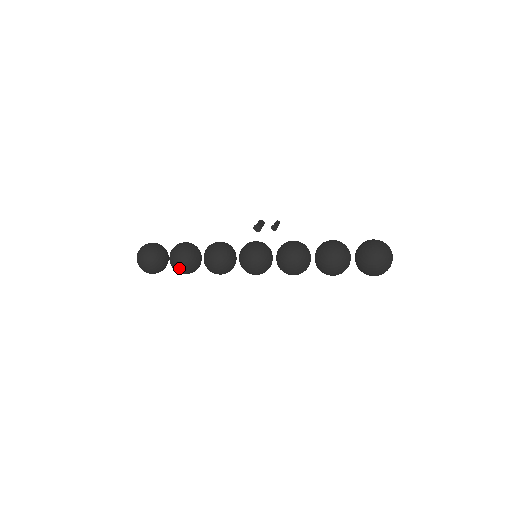
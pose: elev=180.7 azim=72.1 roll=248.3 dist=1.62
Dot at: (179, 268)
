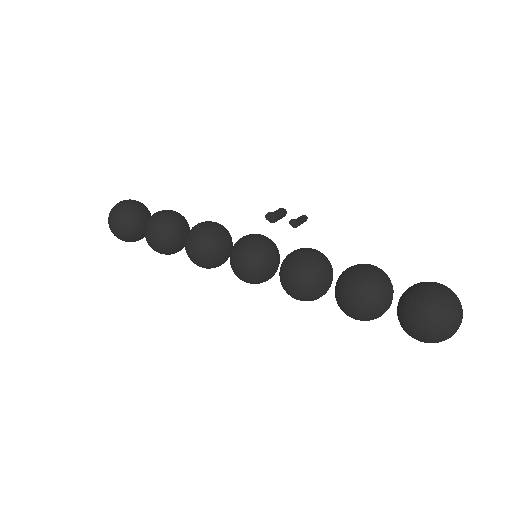
Dot at: (151, 242)
